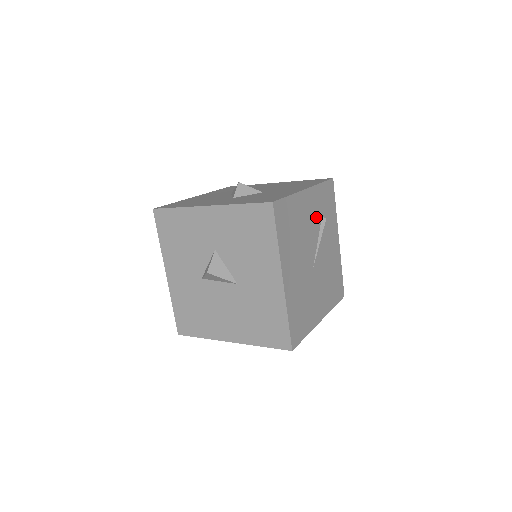
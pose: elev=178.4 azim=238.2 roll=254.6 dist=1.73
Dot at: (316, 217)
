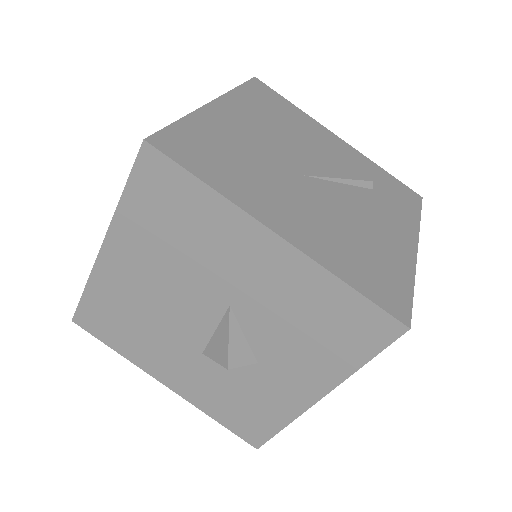
Dot at: (349, 167)
